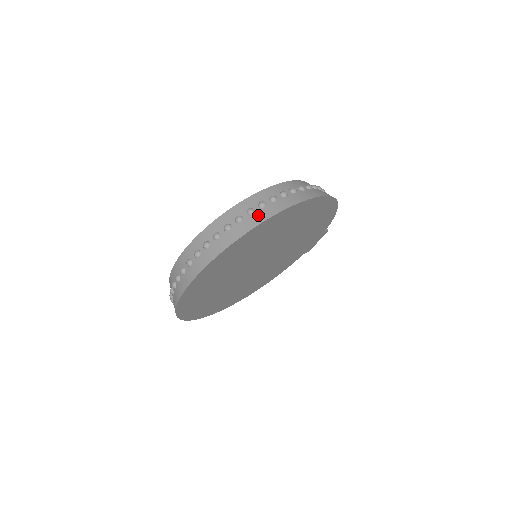
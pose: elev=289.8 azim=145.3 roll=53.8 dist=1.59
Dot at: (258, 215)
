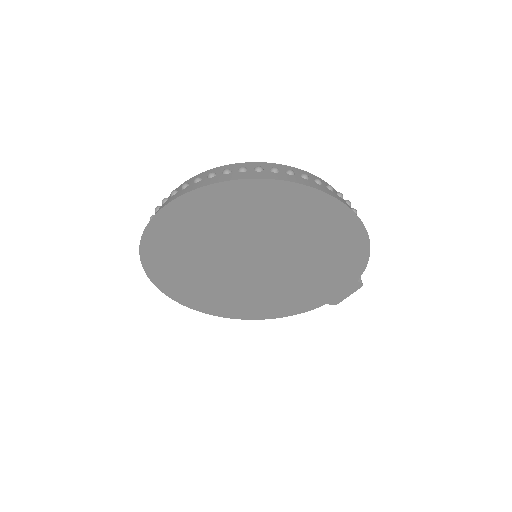
Dot at: (246, 174)
